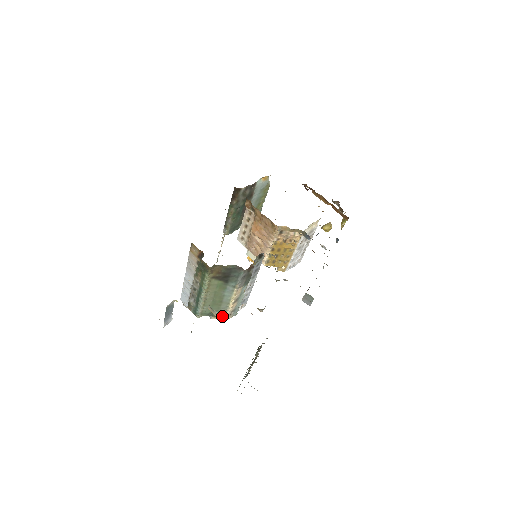
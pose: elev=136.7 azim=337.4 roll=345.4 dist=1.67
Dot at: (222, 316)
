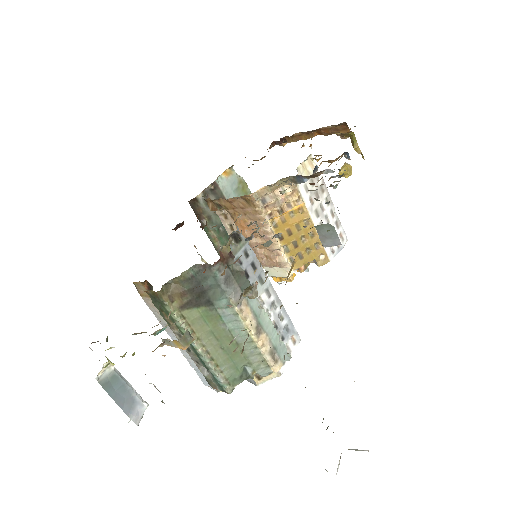
Dot at: (265, 370)
